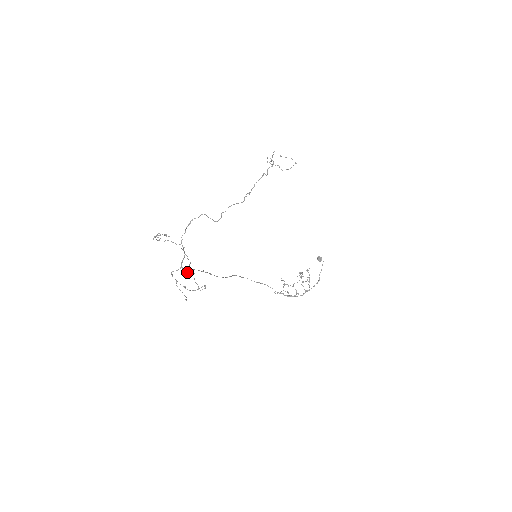
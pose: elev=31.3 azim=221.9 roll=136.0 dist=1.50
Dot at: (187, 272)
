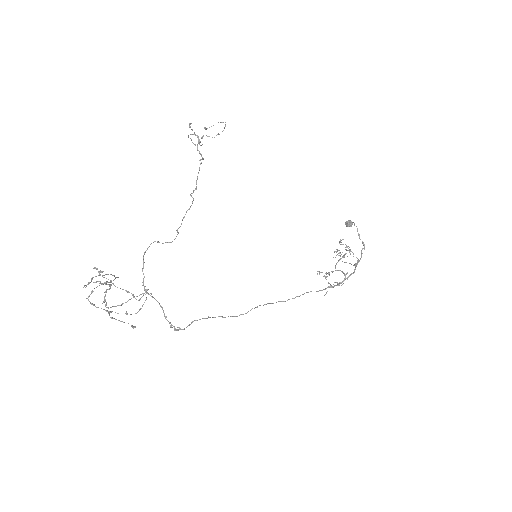
Dot at: occluded
